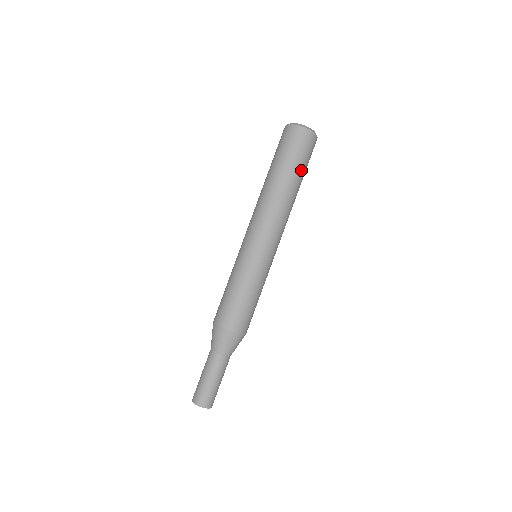
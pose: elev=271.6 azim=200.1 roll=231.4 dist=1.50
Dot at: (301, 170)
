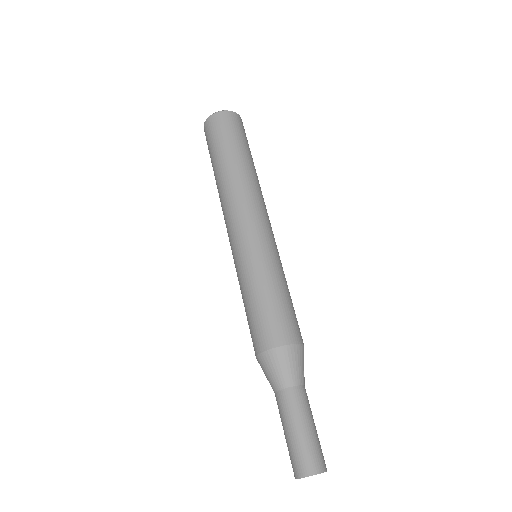
Dot at: (249, 151)
